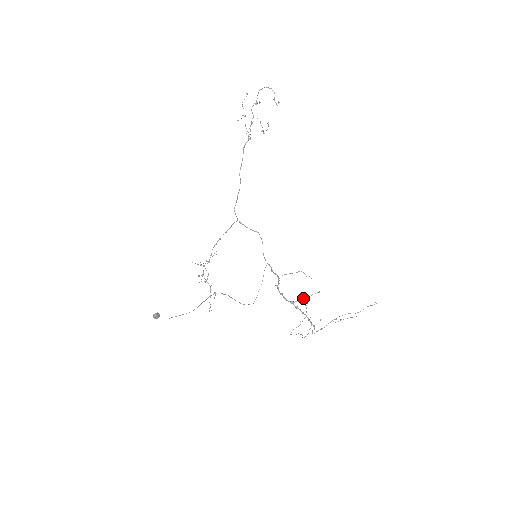
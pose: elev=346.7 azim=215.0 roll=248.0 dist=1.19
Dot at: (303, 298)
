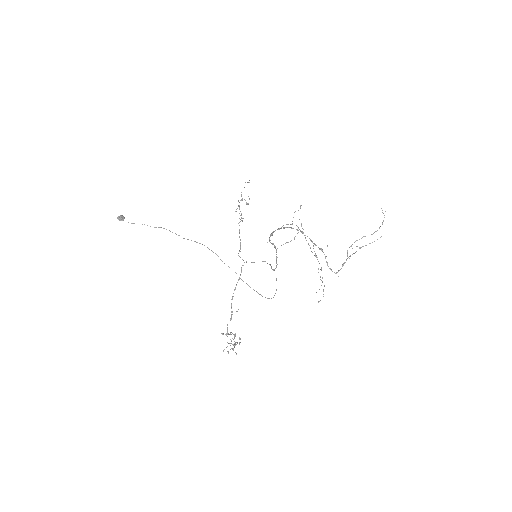
Dot at: (290, 224)
